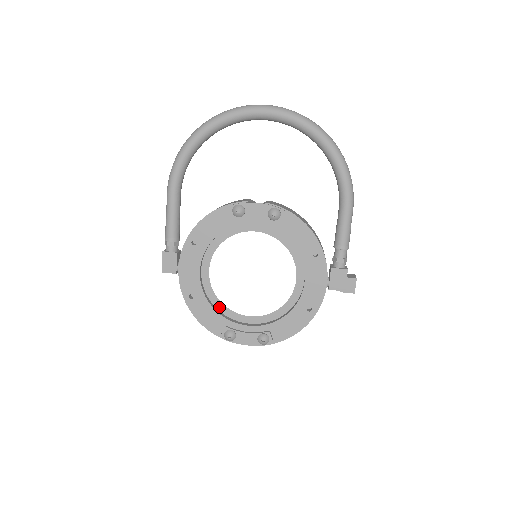
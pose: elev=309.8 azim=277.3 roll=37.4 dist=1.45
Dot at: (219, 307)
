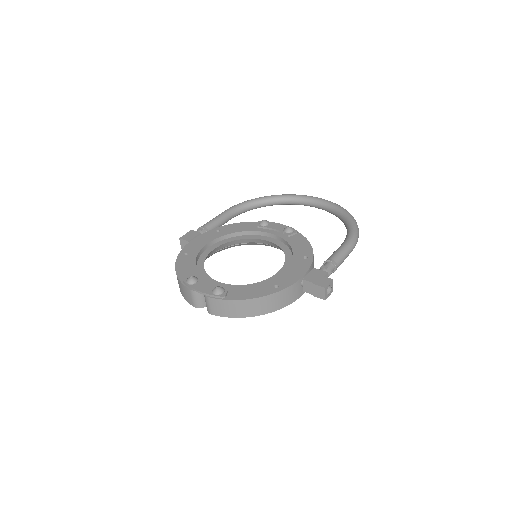
Dot at: (200, 270)
